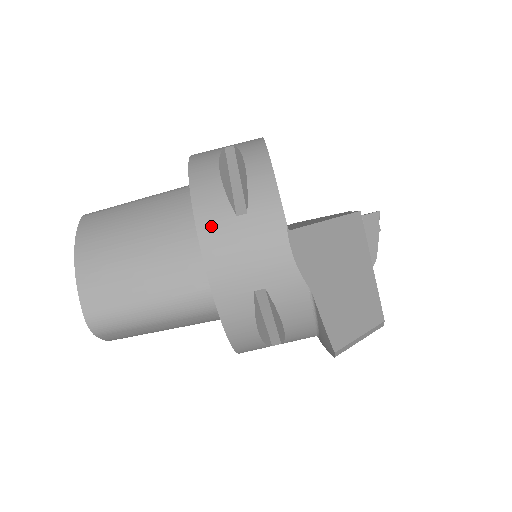
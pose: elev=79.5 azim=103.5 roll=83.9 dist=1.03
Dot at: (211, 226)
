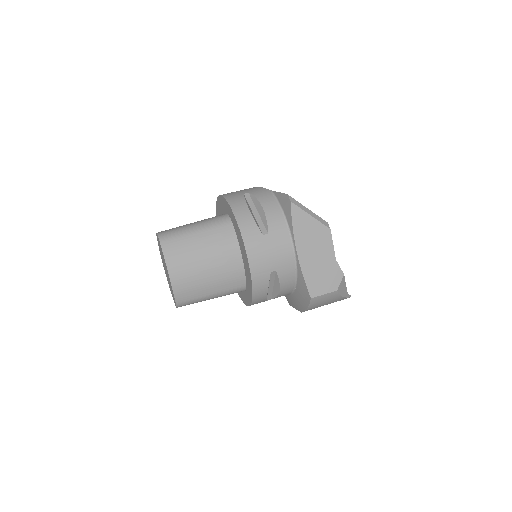
Dot at: occluded
